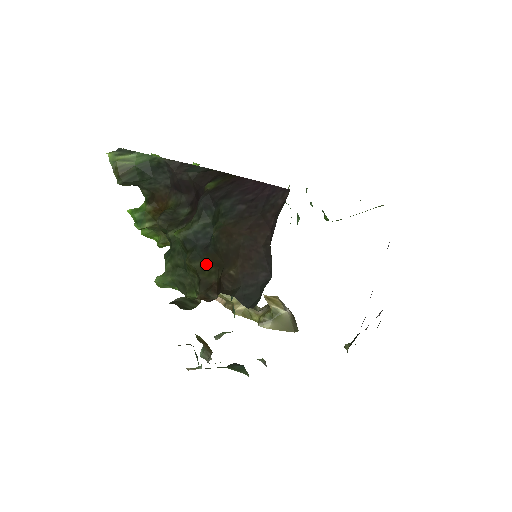
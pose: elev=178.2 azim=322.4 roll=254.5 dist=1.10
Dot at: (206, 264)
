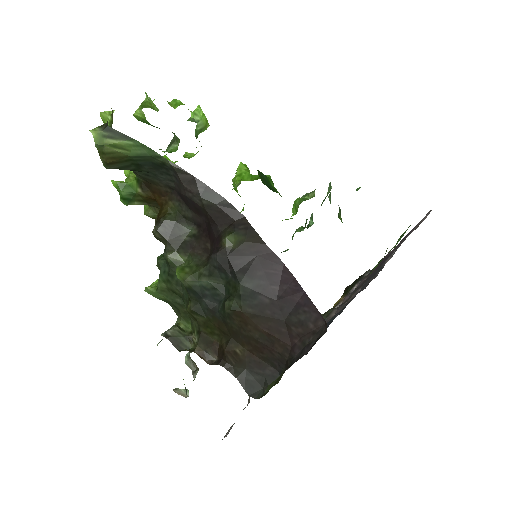
Dot at: (210, 323)
